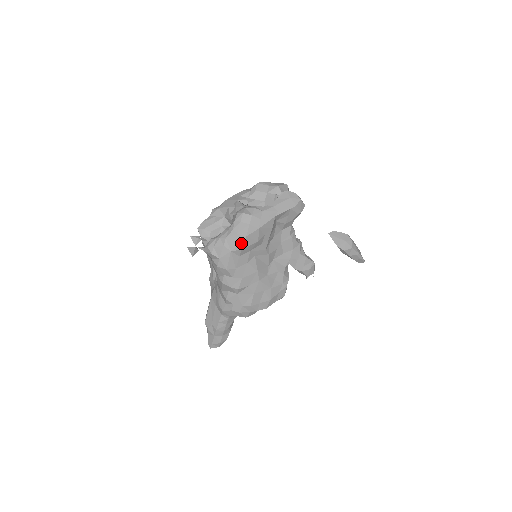
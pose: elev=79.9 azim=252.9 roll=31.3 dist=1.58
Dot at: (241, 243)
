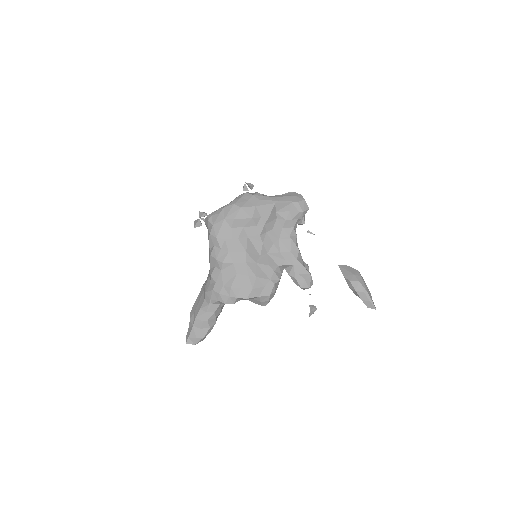
Dot at: (235, 213)
